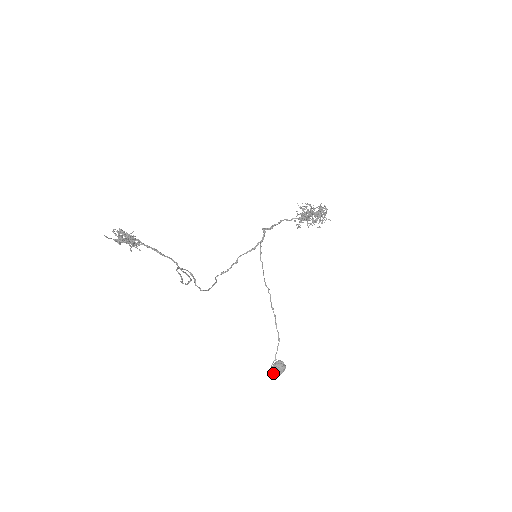
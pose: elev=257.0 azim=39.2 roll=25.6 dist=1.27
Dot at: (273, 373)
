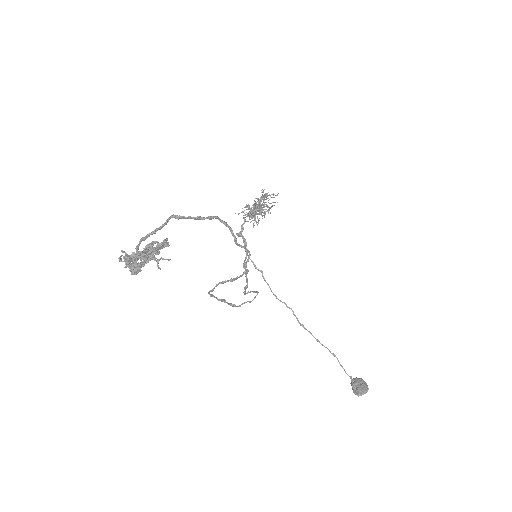
Dot at: (362, 393)
